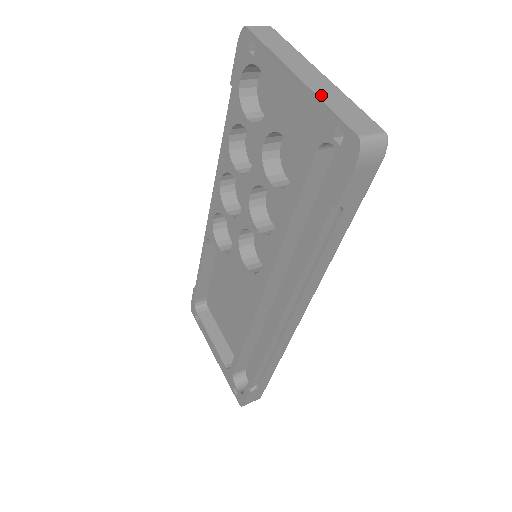
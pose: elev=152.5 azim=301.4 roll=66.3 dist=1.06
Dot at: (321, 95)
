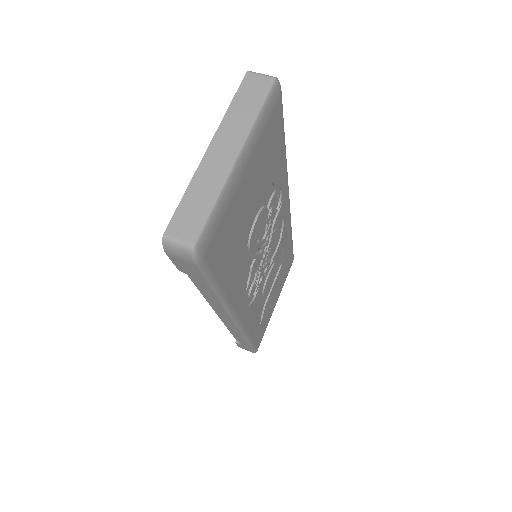
Dot at: (196, 180)
